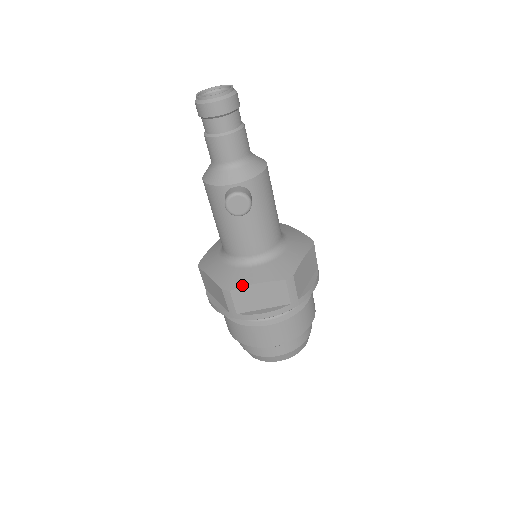
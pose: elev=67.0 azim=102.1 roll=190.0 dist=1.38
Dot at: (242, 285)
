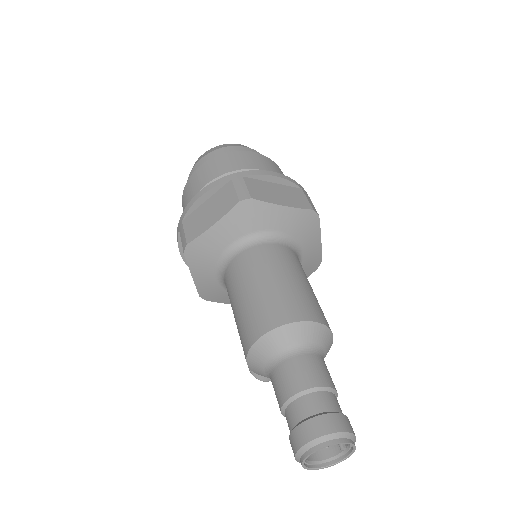
Dot at: occluded
